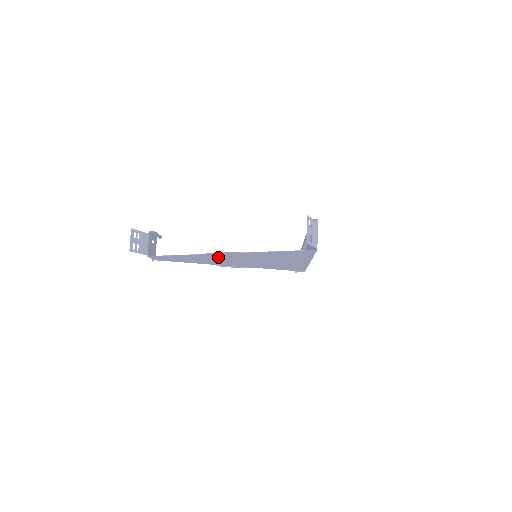
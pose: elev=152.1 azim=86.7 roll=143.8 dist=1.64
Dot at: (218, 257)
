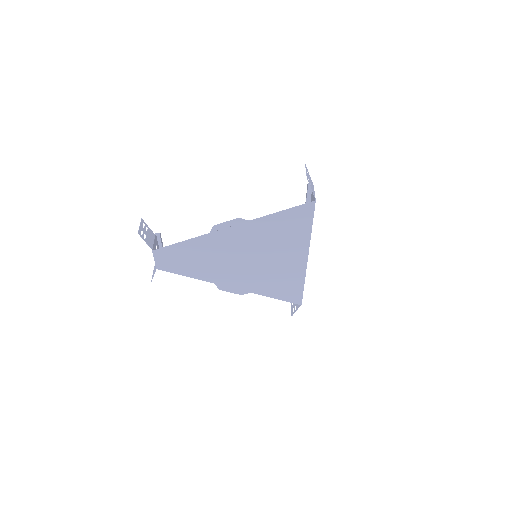
Dot at: (221, 246)
